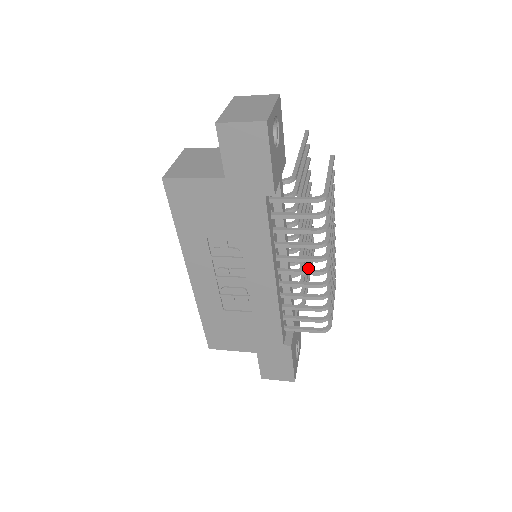
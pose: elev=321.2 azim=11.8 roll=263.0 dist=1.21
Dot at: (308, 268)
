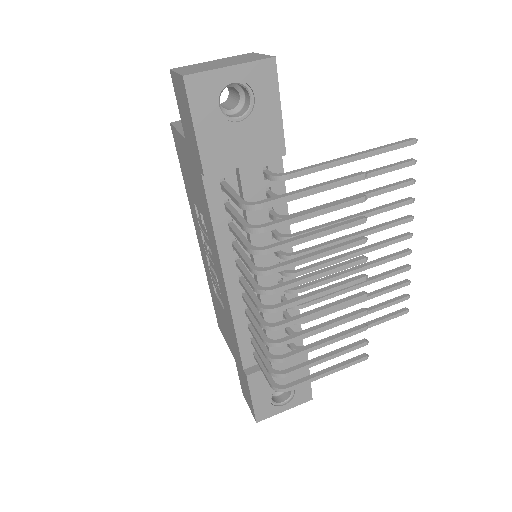
Dot at: occluded
